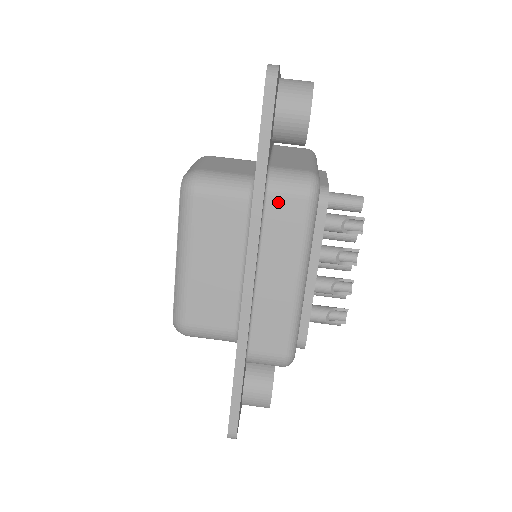
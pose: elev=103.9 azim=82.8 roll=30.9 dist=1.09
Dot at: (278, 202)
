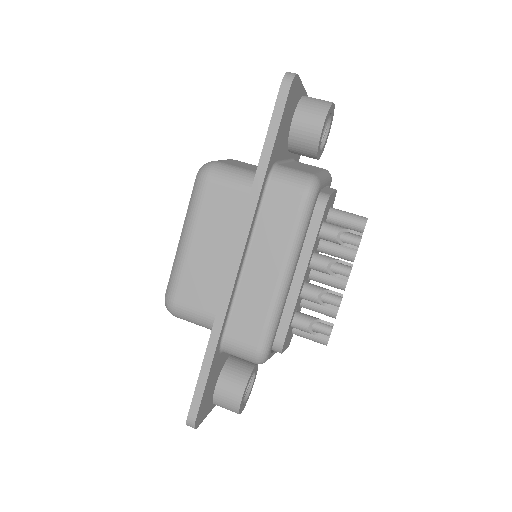
Dot at: (276, 194)
